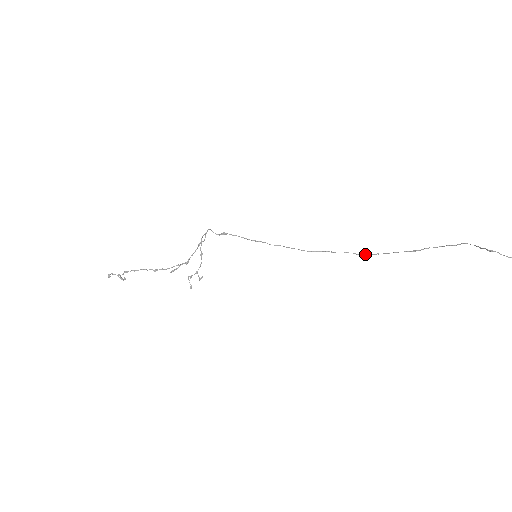
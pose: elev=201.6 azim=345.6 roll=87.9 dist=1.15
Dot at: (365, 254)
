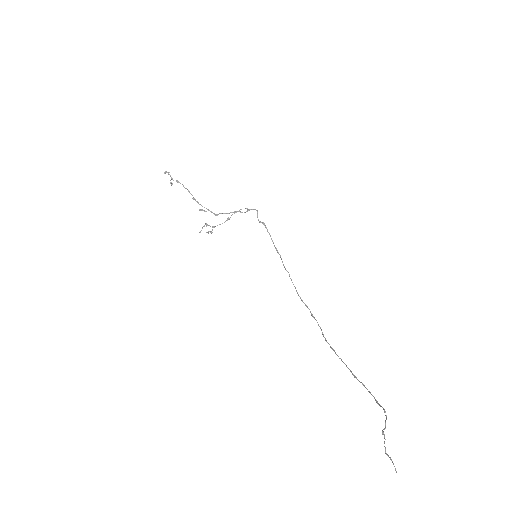
Dot at: occluded
